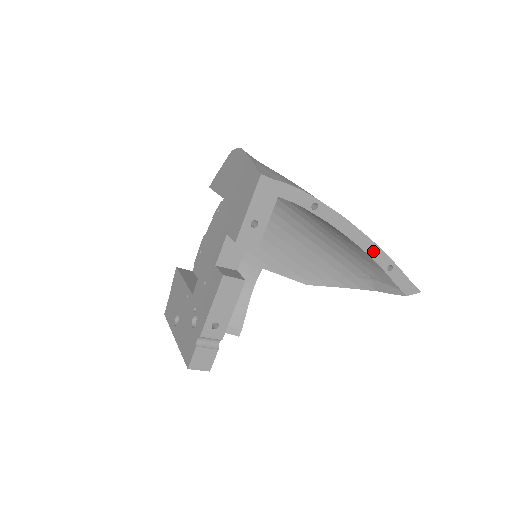
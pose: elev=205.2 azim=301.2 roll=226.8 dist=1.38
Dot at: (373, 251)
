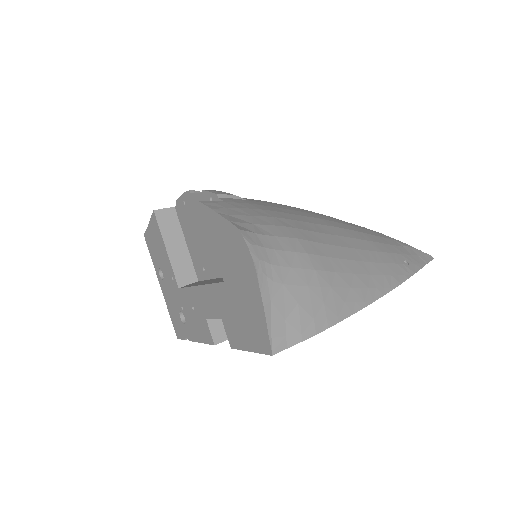
Dot at: occluded
